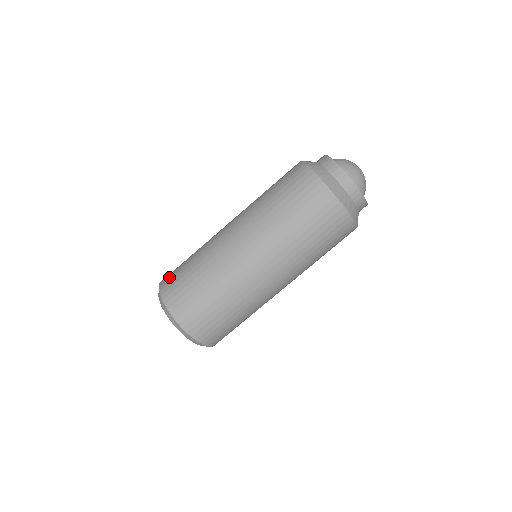
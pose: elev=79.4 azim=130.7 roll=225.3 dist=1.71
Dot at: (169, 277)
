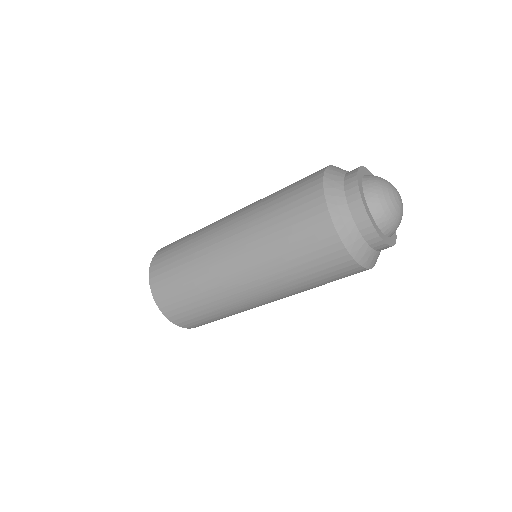
Dot at: (179, 316)
